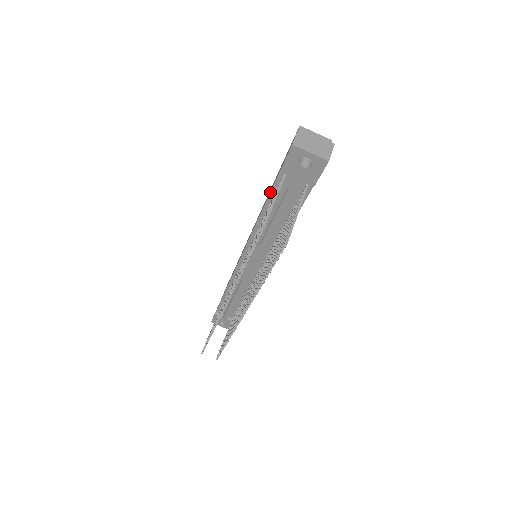
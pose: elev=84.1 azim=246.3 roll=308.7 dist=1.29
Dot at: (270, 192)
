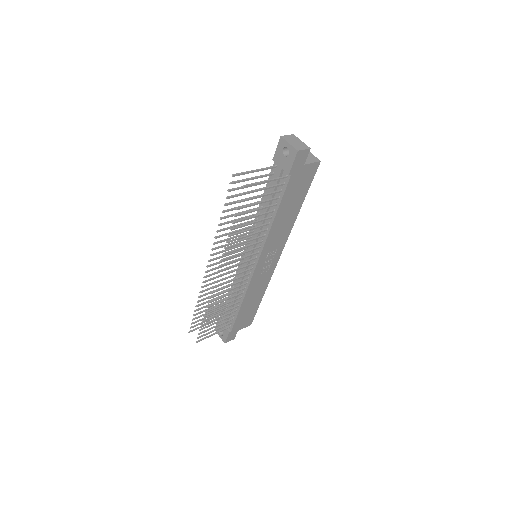
Dot at: occluded
